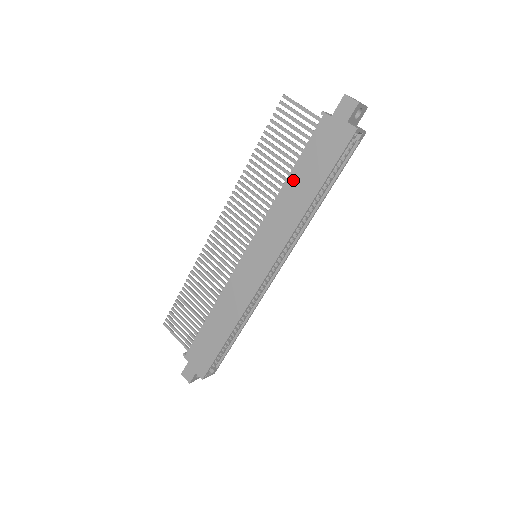
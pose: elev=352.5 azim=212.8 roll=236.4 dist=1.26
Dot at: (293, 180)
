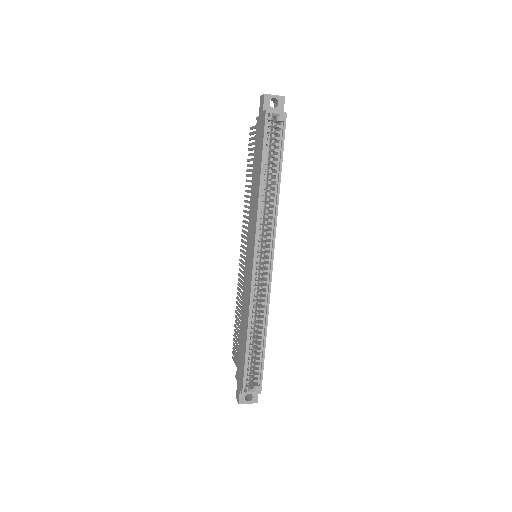
Dot at: (253, 177)
